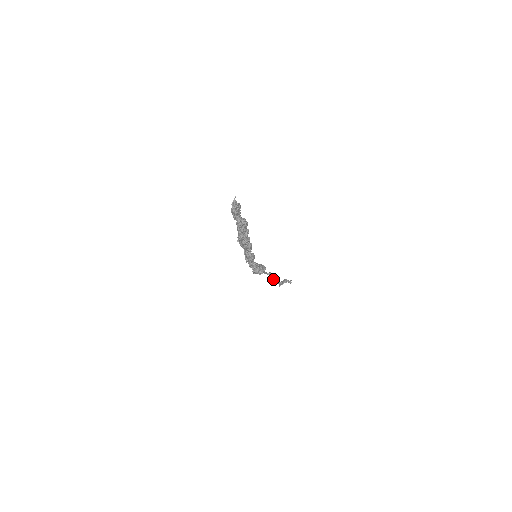
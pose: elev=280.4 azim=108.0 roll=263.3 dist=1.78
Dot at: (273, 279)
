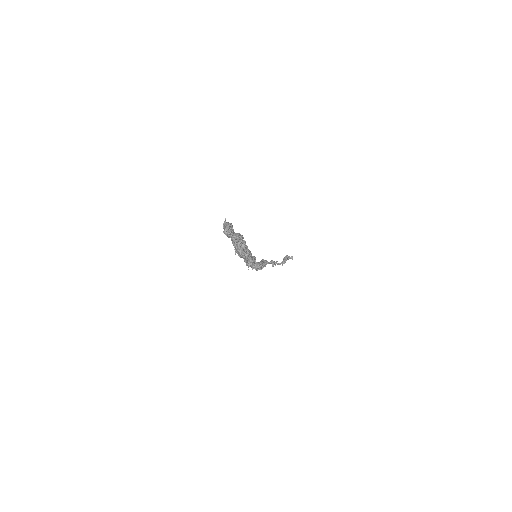
Dot at: occluded
